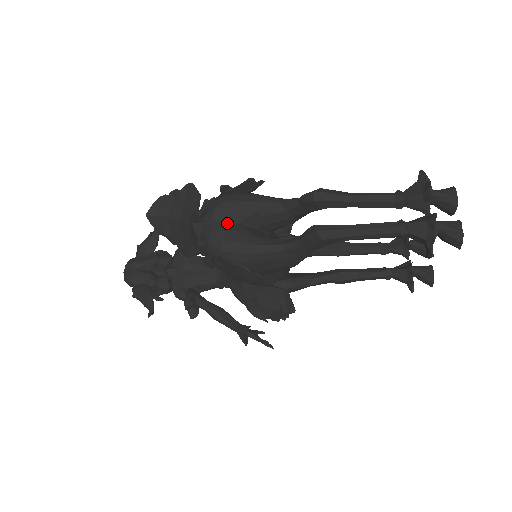
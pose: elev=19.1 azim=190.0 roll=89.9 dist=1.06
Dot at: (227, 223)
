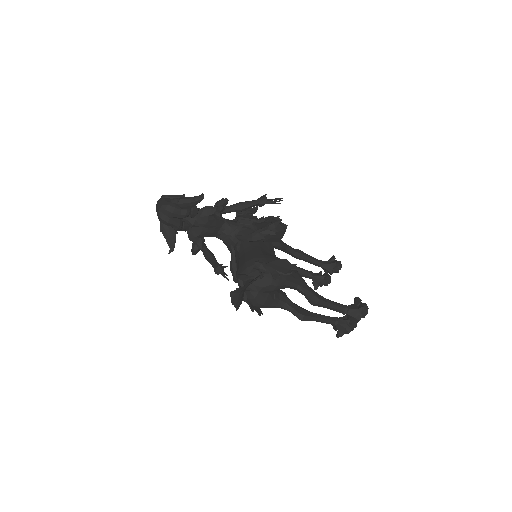
Dot at: (265, 293)
